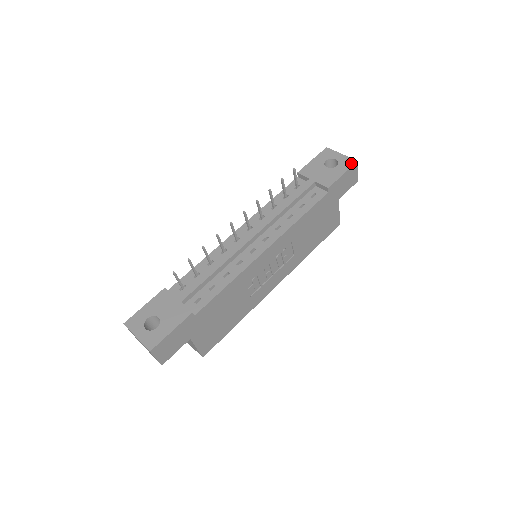
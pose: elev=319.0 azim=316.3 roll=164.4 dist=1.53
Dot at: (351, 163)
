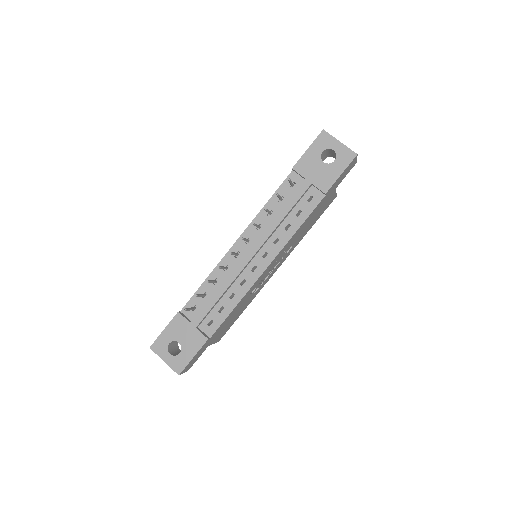
Dot at: (350, 158)
